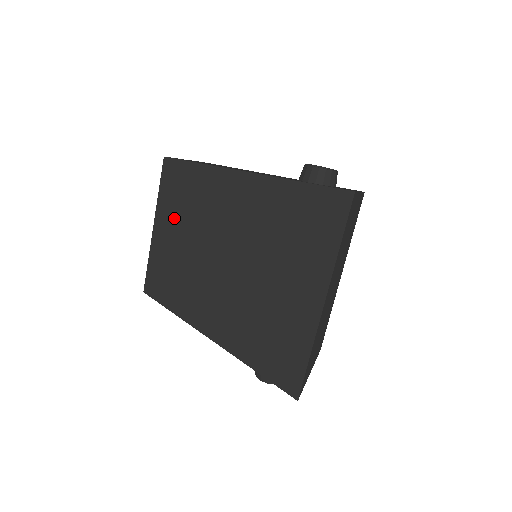
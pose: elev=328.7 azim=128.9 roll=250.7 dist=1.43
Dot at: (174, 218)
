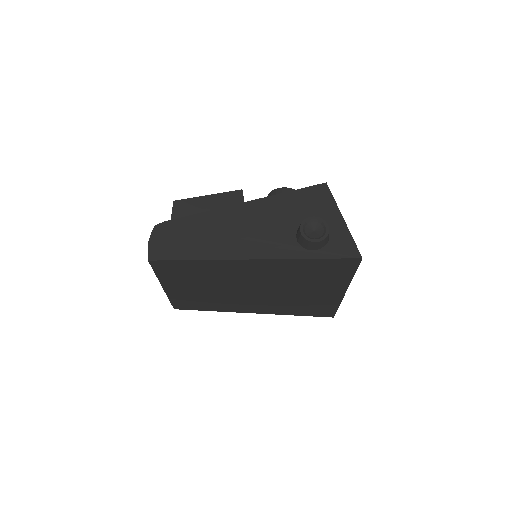
Dot at: (185, 283)
